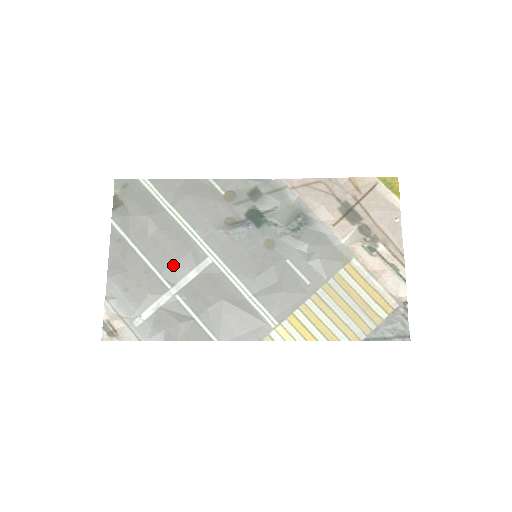
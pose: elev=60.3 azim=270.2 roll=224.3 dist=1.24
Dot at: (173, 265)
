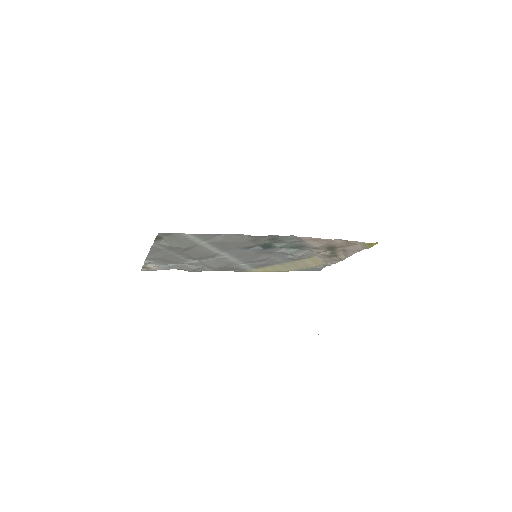
Dot at: (197, 258)
